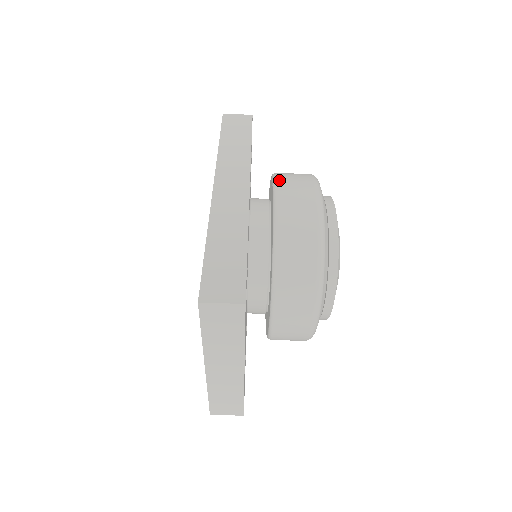
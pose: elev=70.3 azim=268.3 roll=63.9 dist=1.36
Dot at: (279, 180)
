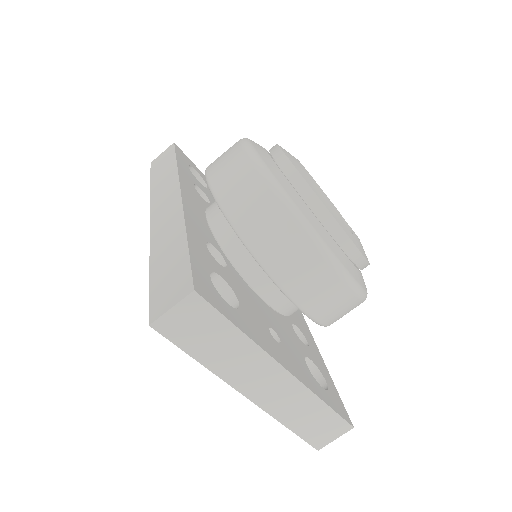
Dot at: (208, 167)
